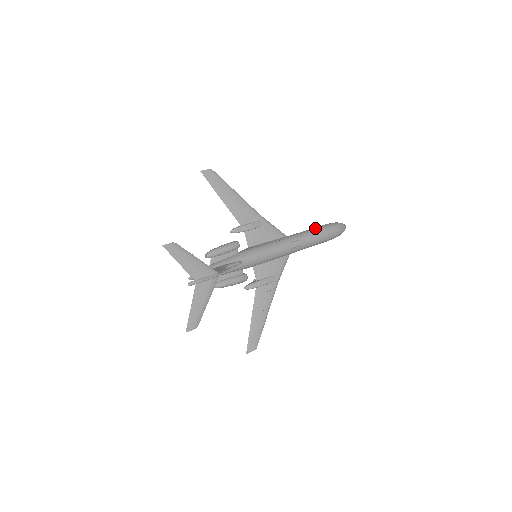
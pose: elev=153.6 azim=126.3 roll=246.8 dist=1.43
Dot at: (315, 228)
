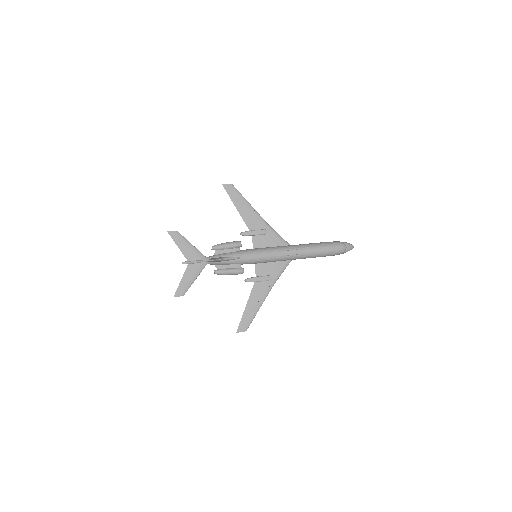
Dot at: (318, 243)
